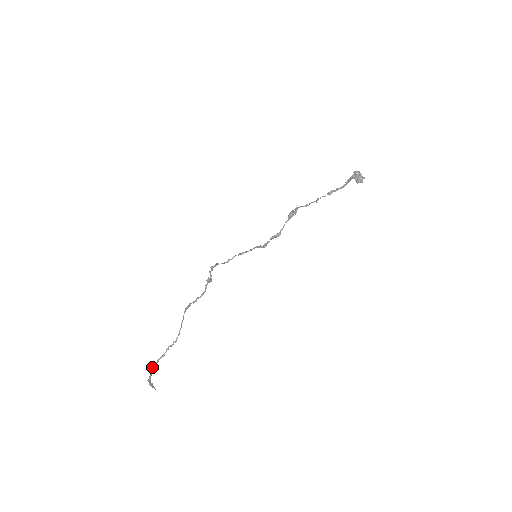
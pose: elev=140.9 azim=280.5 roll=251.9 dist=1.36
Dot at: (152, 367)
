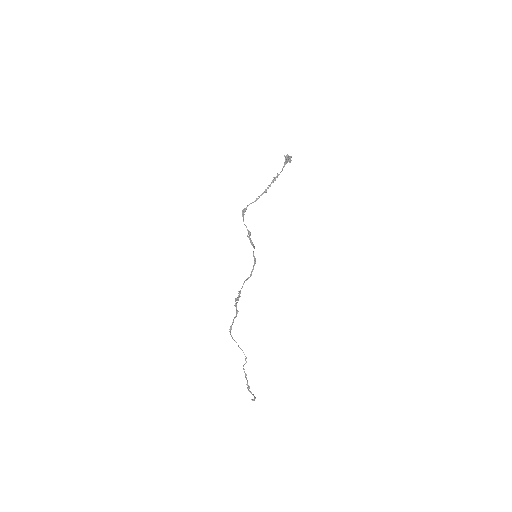
Dot at: occluded
